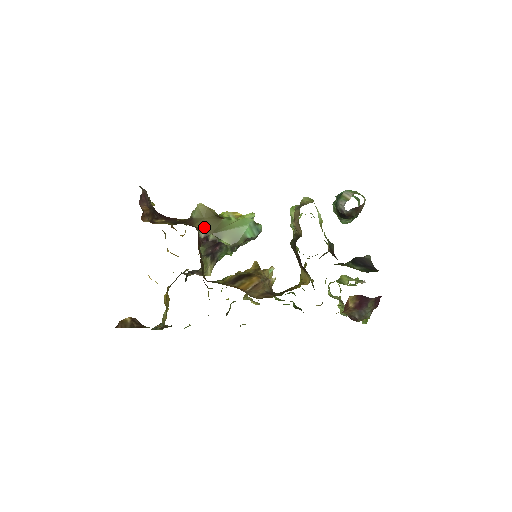
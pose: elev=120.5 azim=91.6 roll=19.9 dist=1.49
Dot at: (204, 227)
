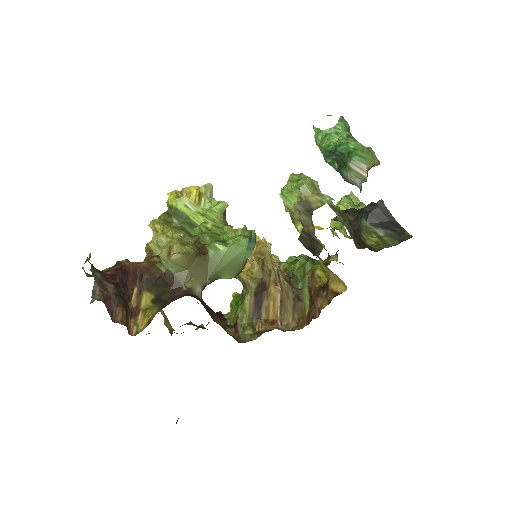
Dot at: (195, 280)
